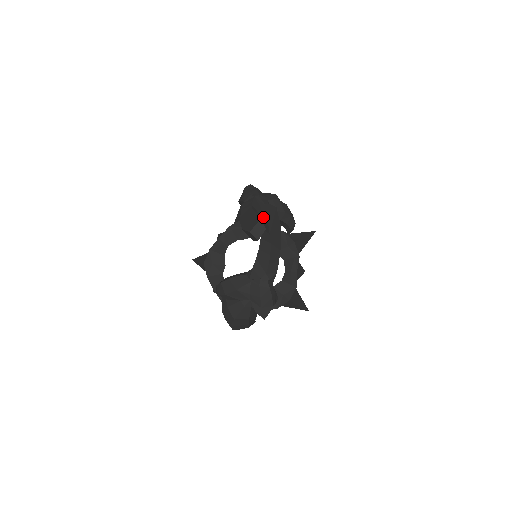
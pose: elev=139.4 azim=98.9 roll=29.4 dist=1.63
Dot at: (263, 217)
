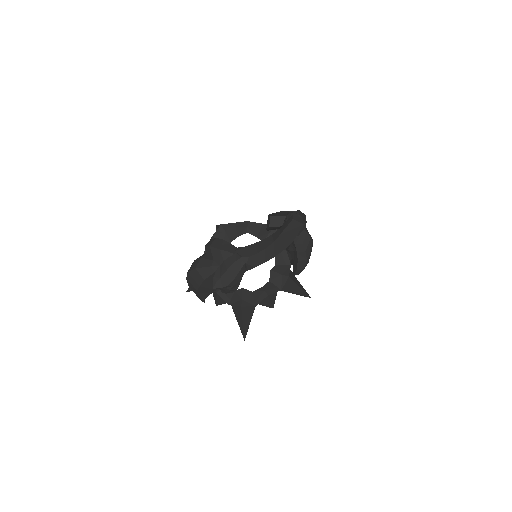
Dot at: (289, 220)
